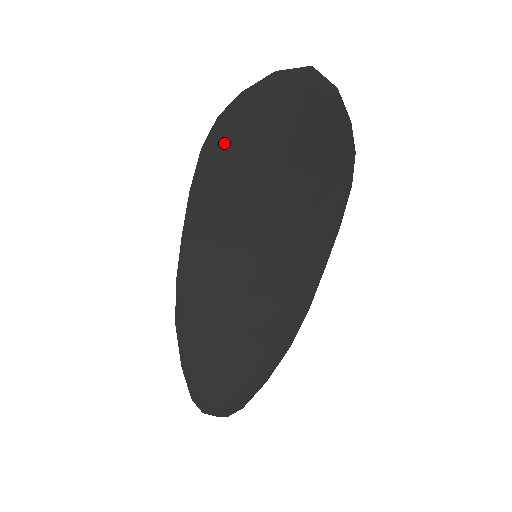
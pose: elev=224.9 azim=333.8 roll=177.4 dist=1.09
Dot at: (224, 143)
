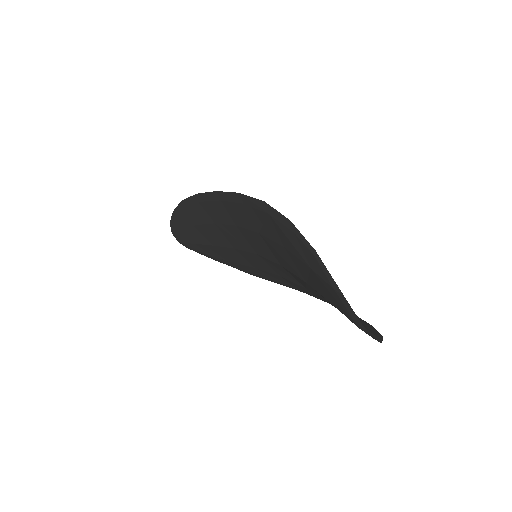
Dot at: (280, 230)
